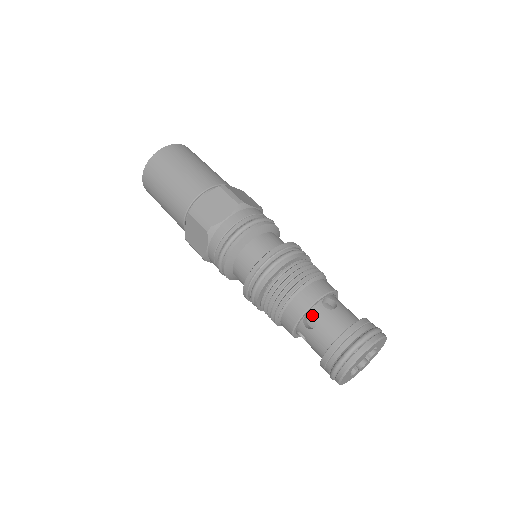
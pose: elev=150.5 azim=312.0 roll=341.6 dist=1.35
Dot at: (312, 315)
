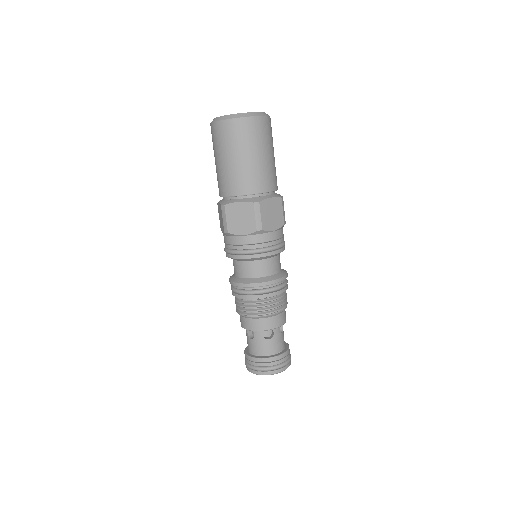
Dot at: occluded
